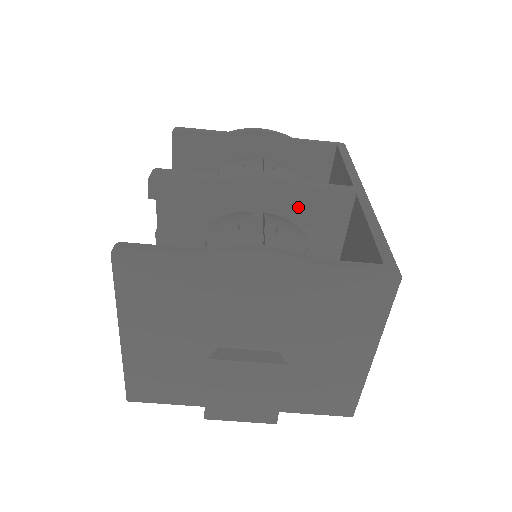
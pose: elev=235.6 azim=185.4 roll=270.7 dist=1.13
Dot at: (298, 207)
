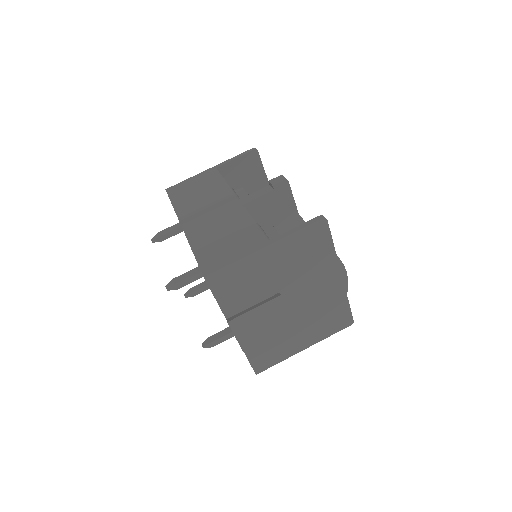
Dot at: occluded
